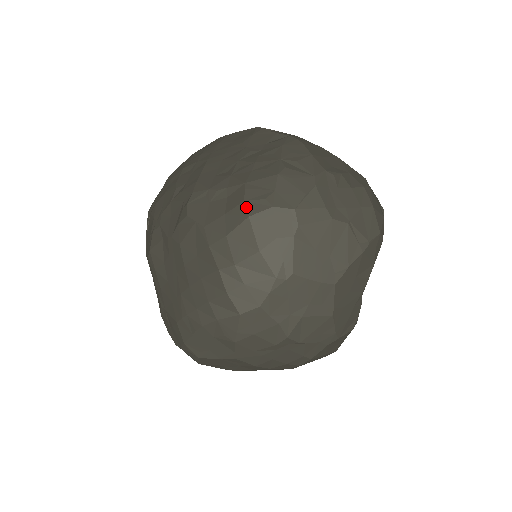
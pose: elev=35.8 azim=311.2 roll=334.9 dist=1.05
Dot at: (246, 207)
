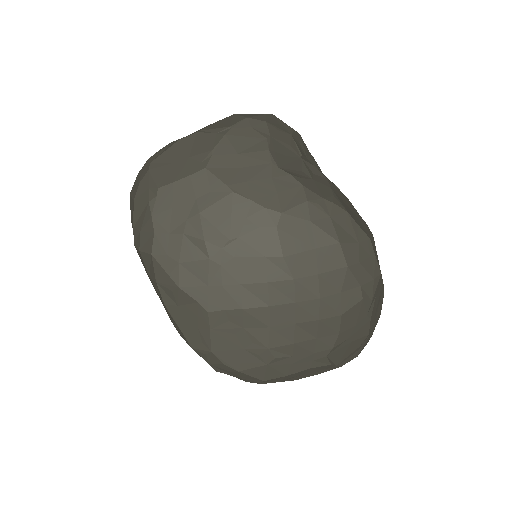
Dot at: occluded
